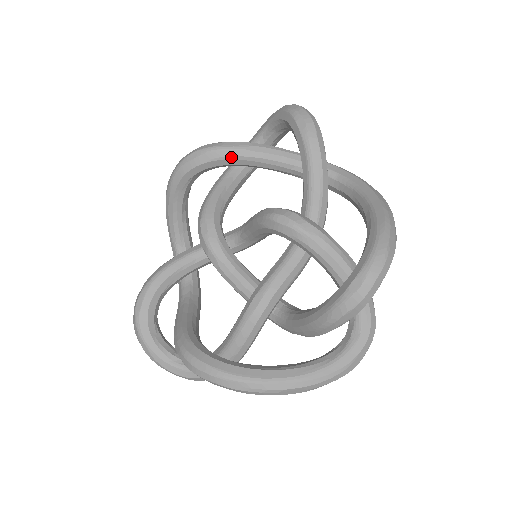
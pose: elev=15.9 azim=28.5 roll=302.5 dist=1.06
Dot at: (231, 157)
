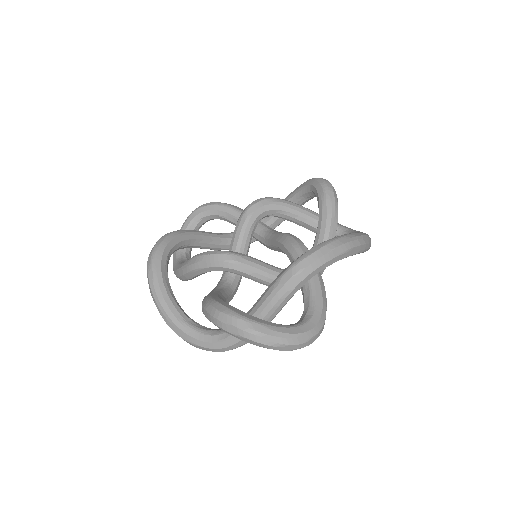
Dot at: (185, 233)
